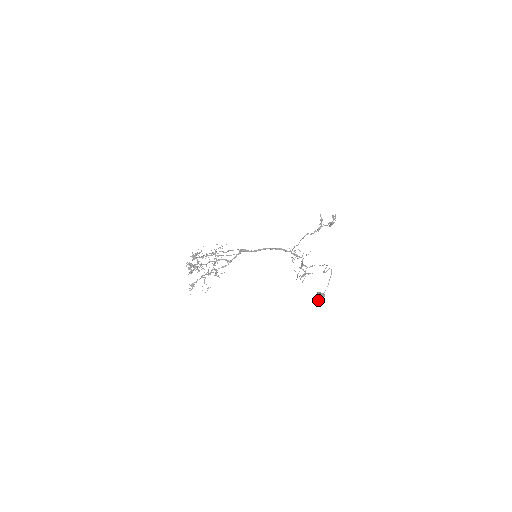
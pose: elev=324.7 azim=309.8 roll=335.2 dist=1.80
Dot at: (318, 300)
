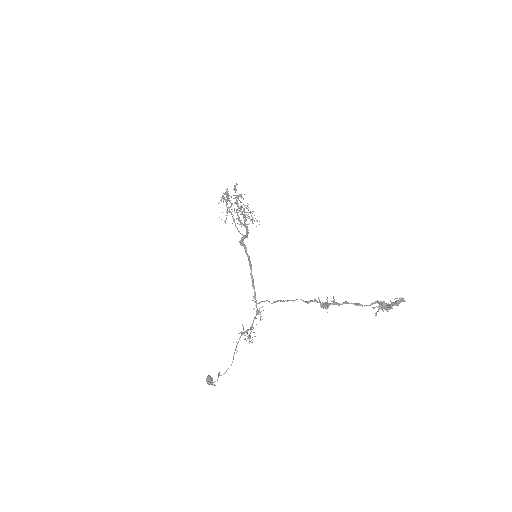
Dot at: occluded
